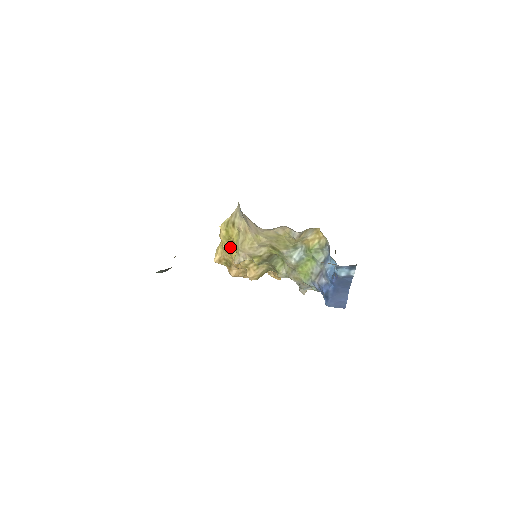
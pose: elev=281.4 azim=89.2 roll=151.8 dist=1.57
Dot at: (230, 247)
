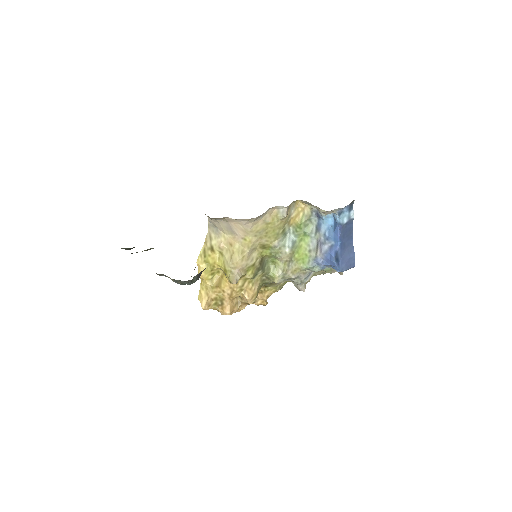
Dot at: (215, 280)
